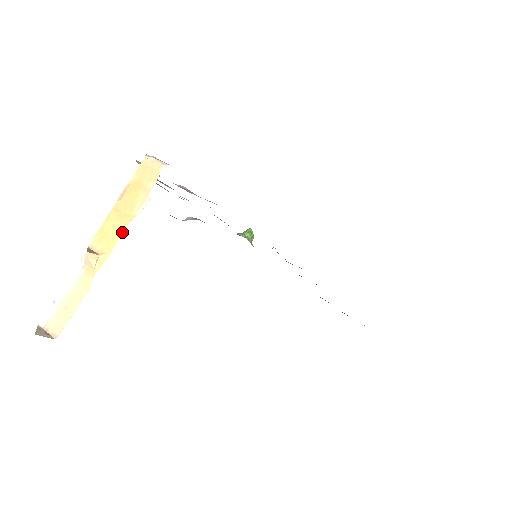
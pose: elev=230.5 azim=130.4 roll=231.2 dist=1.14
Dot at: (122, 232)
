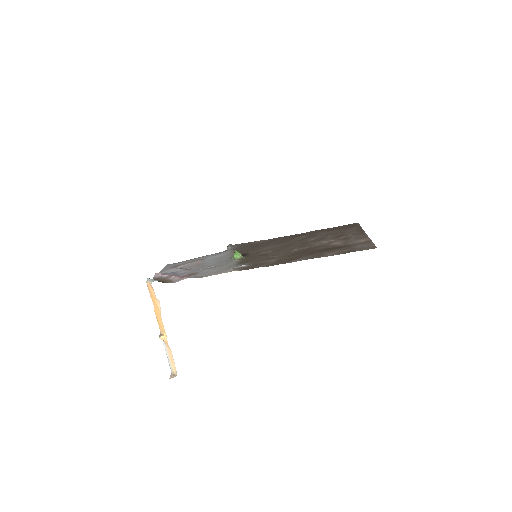
Dot at: occluded
